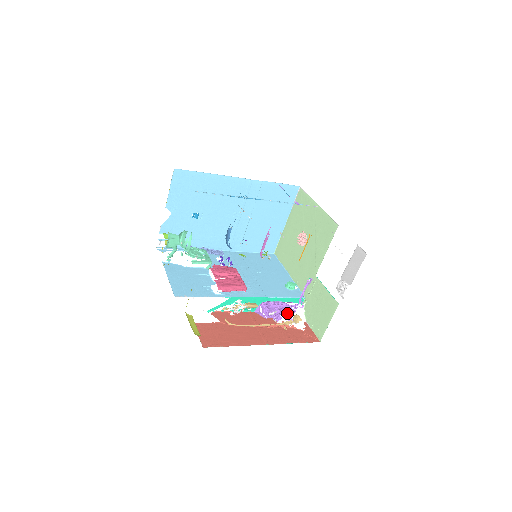
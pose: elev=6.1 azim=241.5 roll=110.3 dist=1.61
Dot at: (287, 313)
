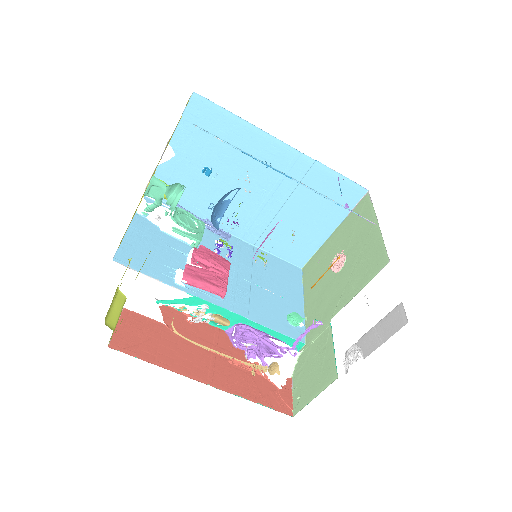
Dot at: occluded
